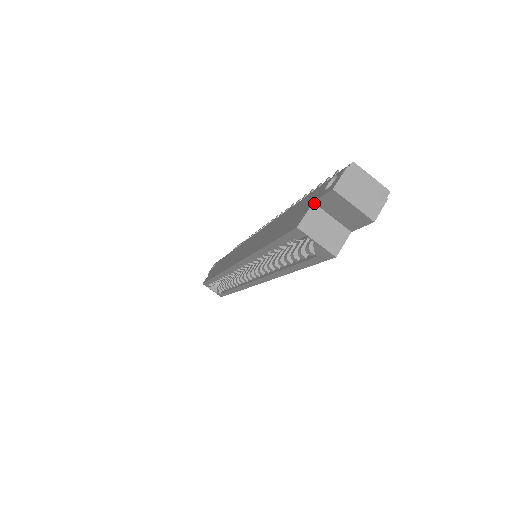
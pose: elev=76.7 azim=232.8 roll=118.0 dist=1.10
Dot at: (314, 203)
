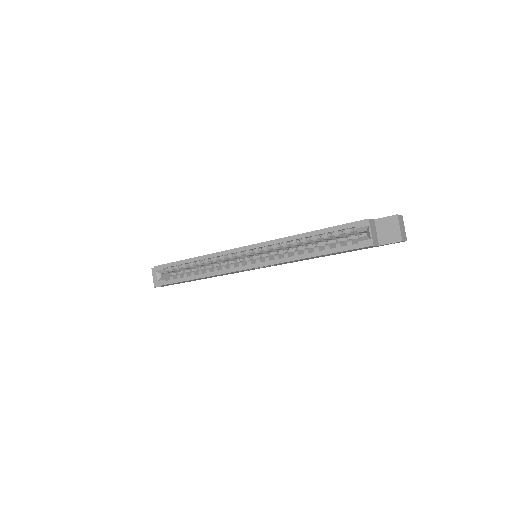
Dot at: (374, 220)
